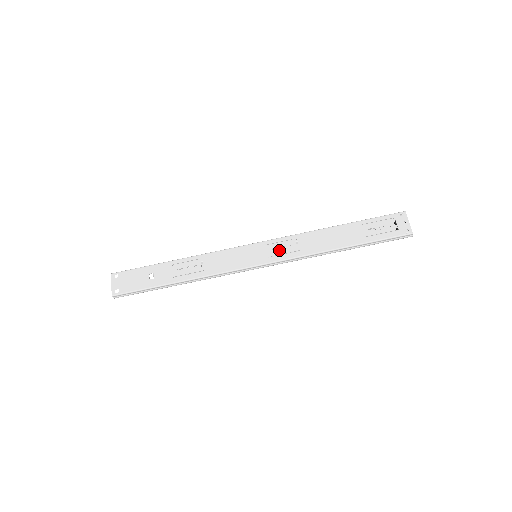
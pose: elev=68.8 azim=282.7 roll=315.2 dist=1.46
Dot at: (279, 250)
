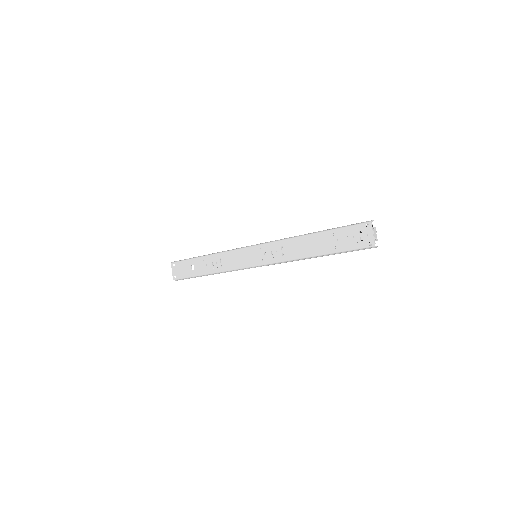
Dot at: (269, 254)
